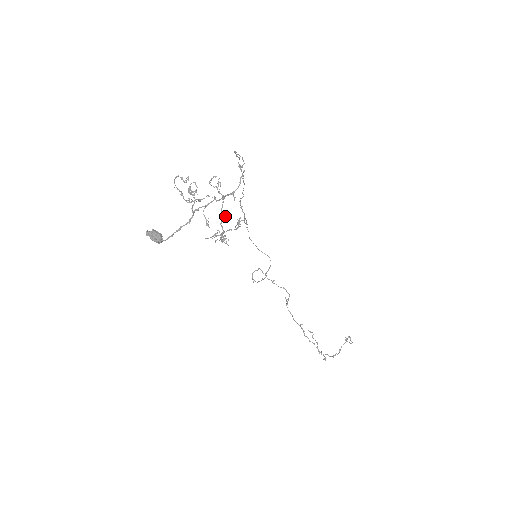
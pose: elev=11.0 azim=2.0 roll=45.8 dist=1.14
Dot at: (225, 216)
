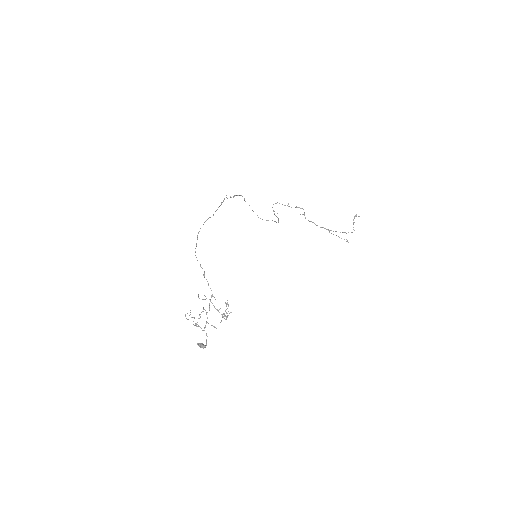
Dot at: (218, 310)
